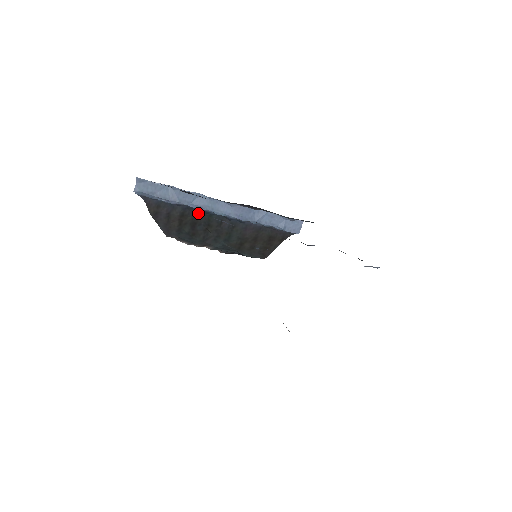
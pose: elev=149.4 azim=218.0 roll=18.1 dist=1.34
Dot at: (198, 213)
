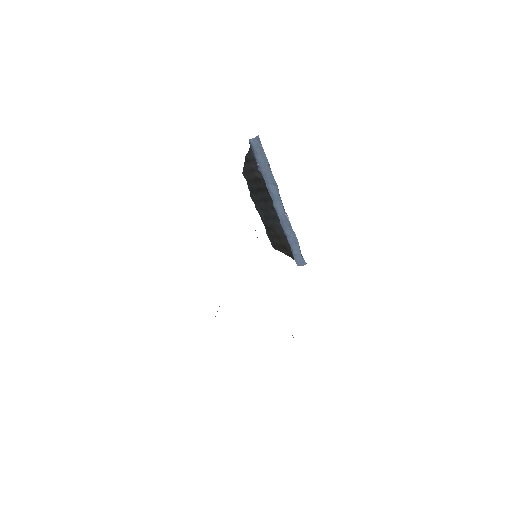
Dot at: (267, 190)
